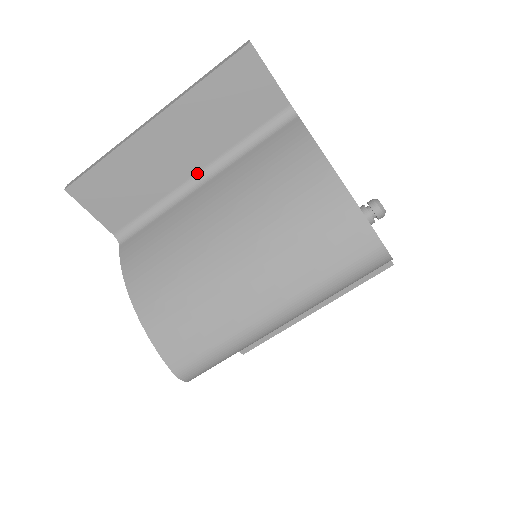
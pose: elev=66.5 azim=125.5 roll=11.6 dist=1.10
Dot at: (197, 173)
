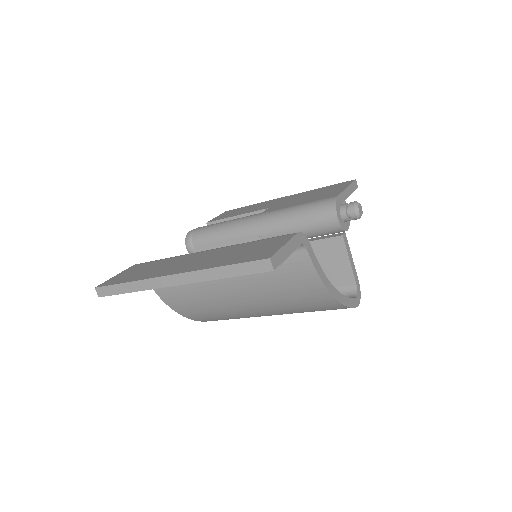
Dot at: occluded
